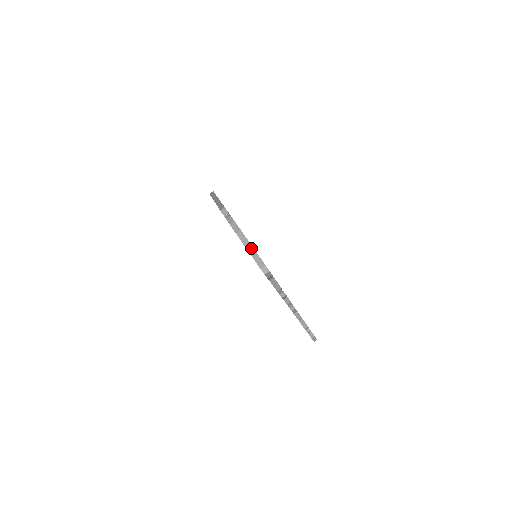
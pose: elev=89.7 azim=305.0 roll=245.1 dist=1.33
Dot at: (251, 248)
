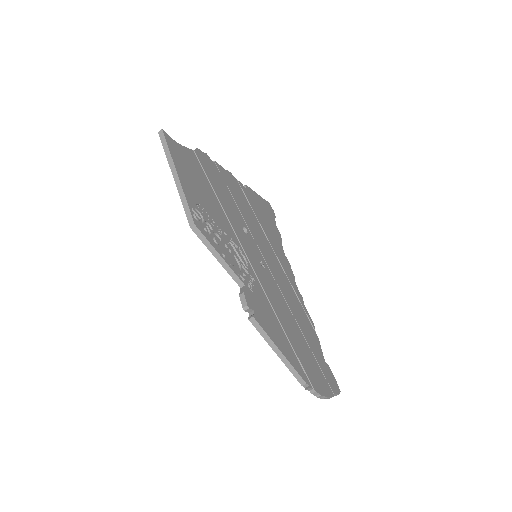
Dot at: occluded
